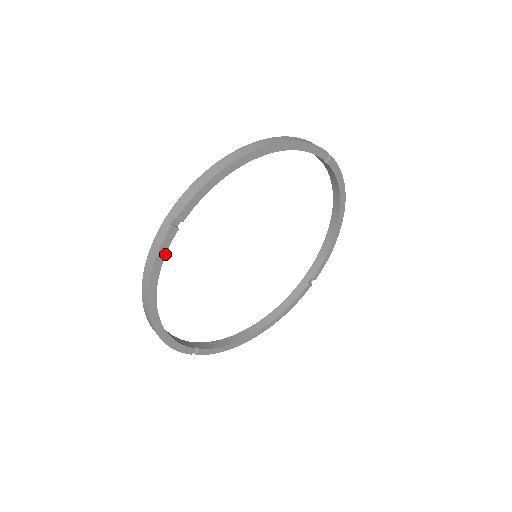
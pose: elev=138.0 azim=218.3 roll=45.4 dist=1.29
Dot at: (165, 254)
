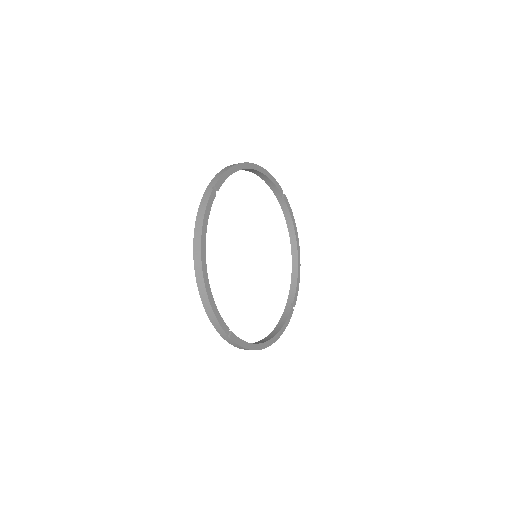
Dot at: occluded
